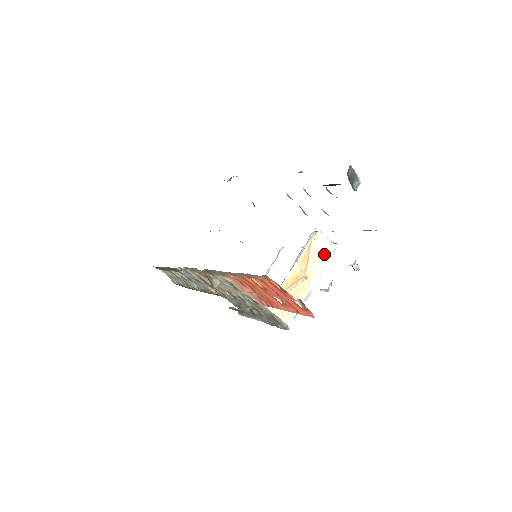
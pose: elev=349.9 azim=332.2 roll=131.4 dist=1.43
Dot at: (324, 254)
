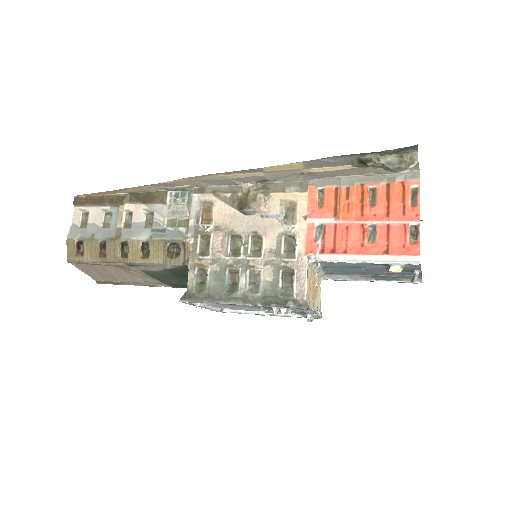
Dot at: (318, 307)
